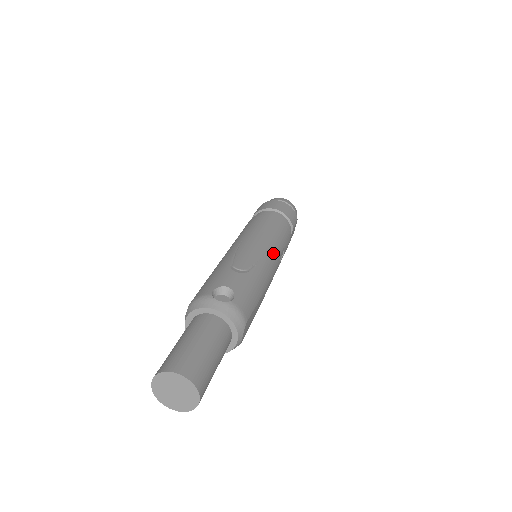
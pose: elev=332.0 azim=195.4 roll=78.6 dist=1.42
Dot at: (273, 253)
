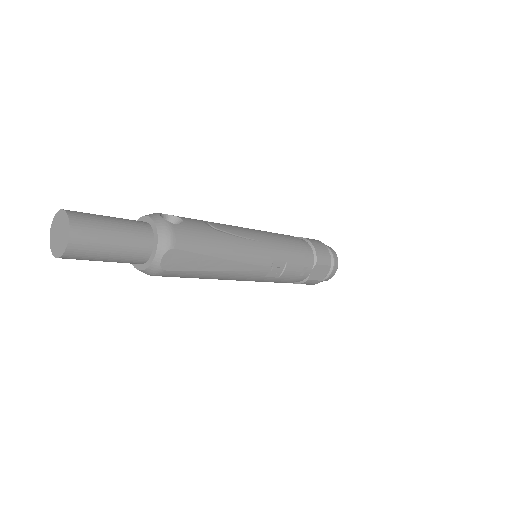
Dot at: (264, 248)
